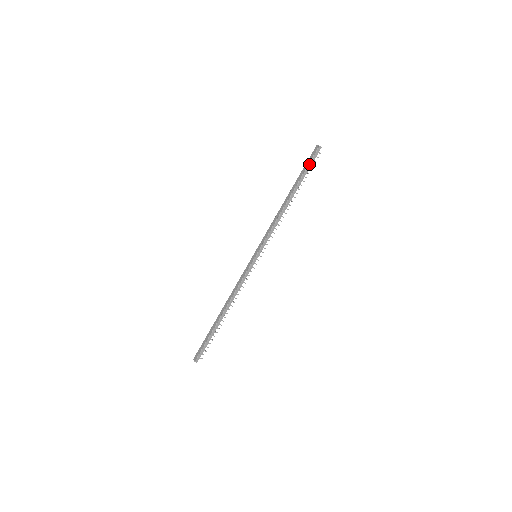
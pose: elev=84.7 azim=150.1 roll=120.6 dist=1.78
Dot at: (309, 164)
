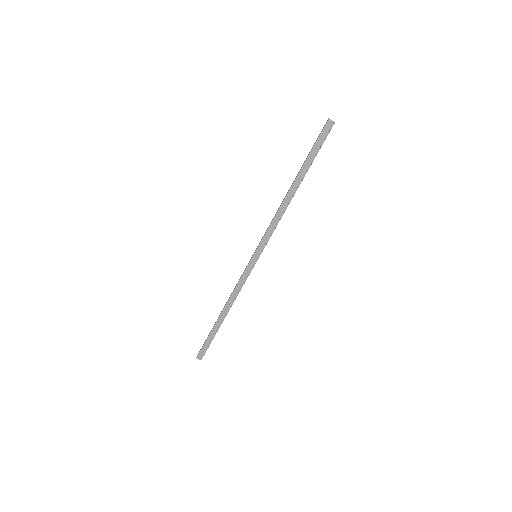
Dot at: occluded
